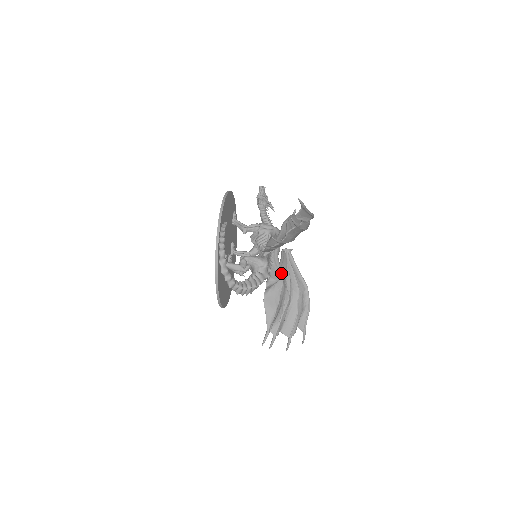
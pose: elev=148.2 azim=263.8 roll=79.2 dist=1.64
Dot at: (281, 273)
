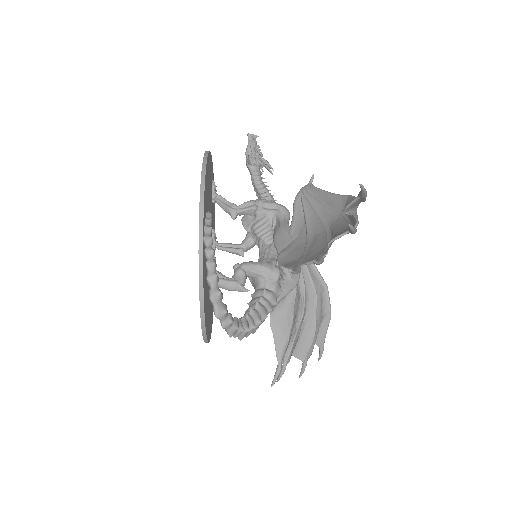
Dot at: (294, 277)
